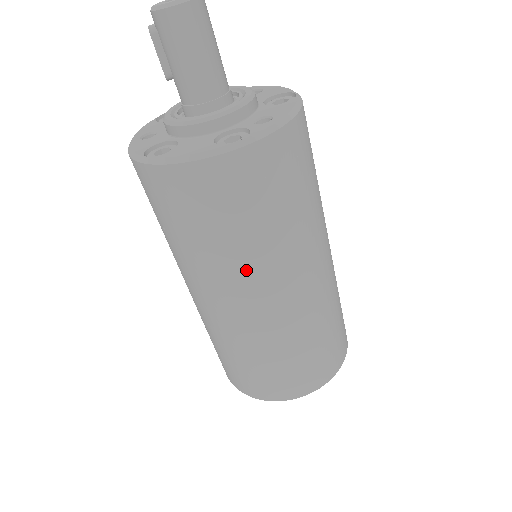
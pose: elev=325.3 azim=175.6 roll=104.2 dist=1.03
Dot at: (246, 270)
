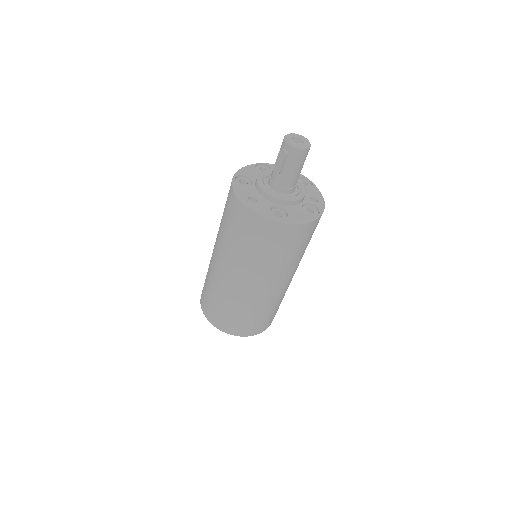
Dot at: (290, 269)
